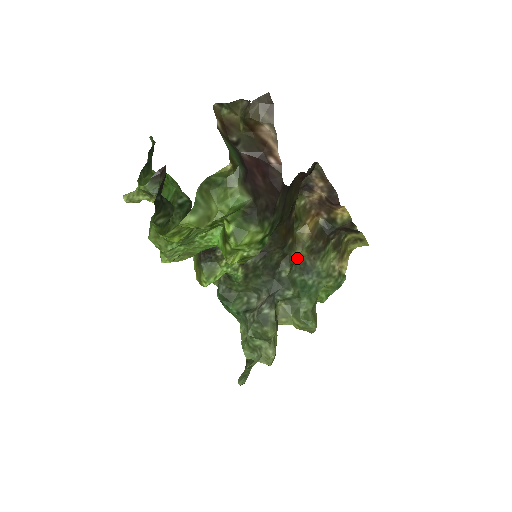
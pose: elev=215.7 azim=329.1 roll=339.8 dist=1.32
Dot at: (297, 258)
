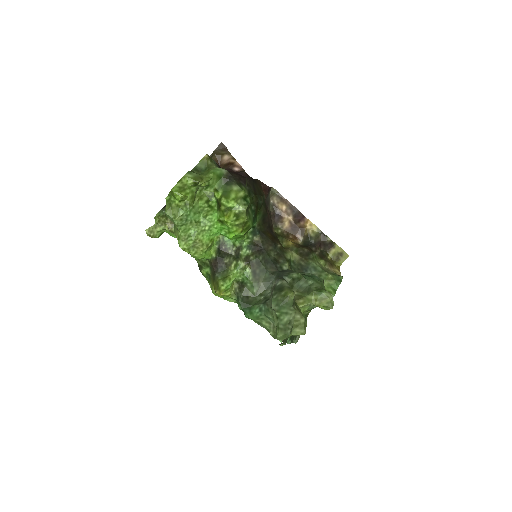
Dot at: (292, 261)
